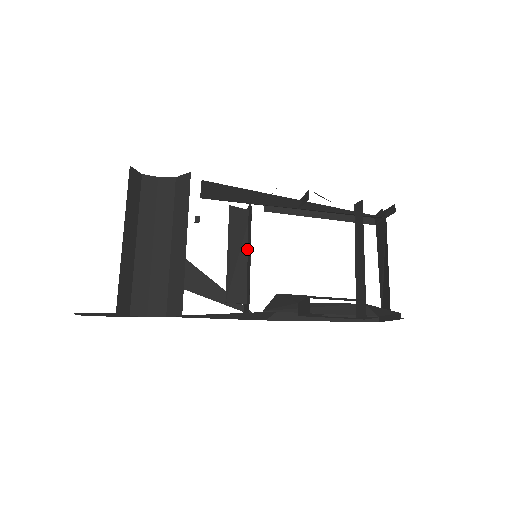
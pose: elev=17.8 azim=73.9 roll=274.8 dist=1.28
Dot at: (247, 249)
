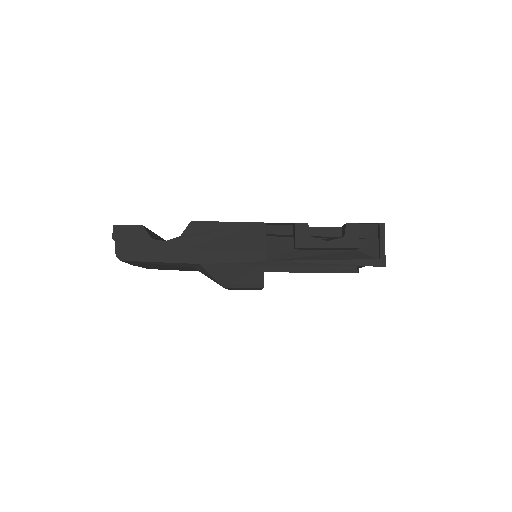
Dot at: occluded
